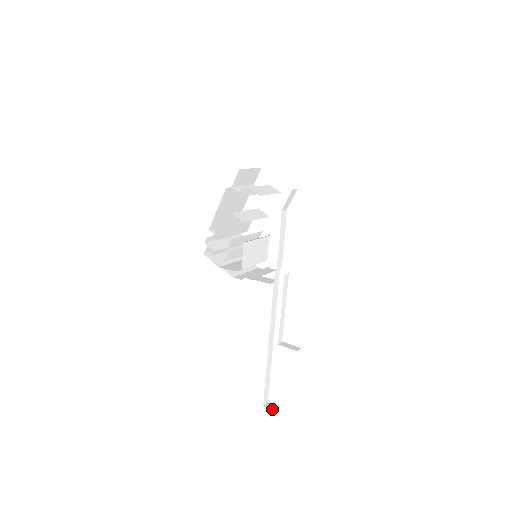
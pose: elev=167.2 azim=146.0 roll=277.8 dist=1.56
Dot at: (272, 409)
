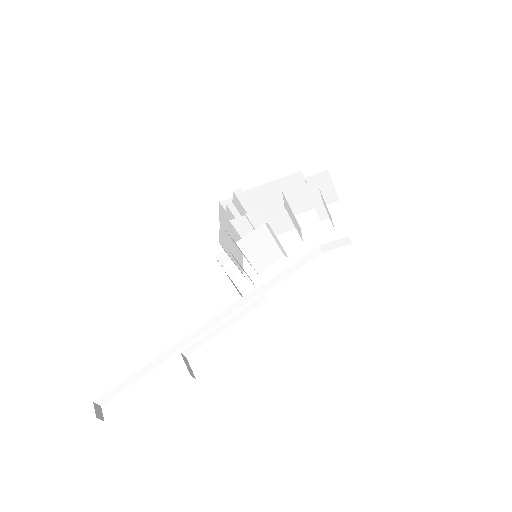
Dot at: (97, 414)
